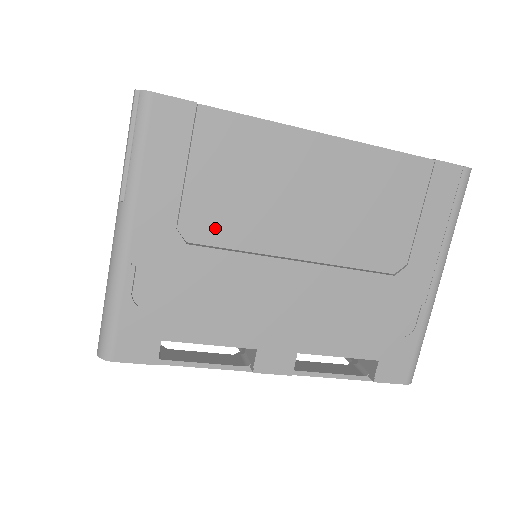
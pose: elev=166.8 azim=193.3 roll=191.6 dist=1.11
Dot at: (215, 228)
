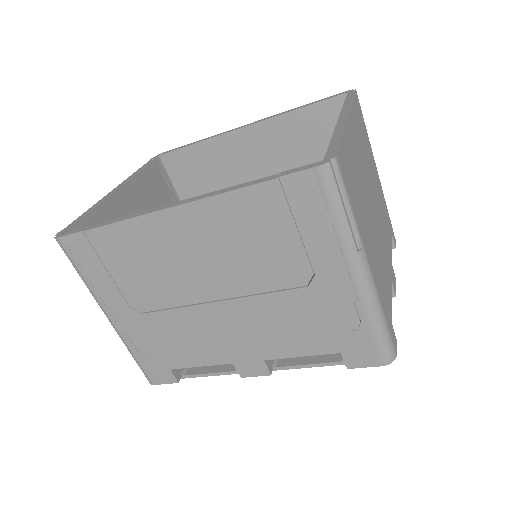
Dot at: (150, 299)
